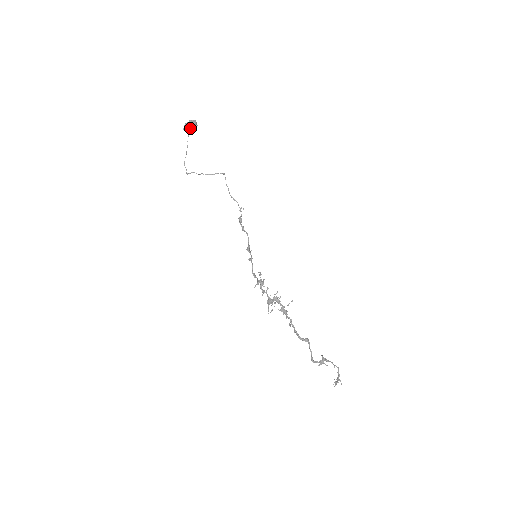
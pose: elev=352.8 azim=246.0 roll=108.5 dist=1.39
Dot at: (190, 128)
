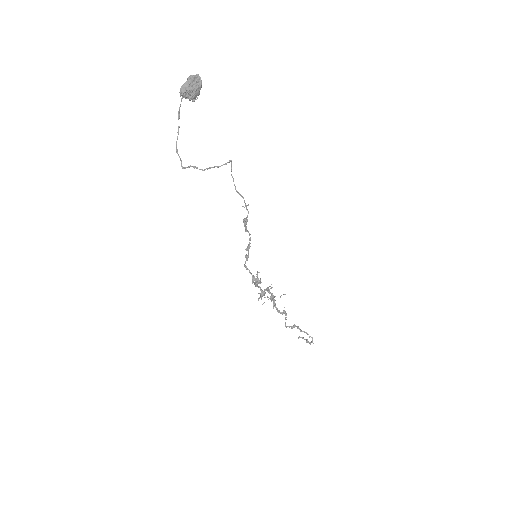
Dot at: (193, 95)
